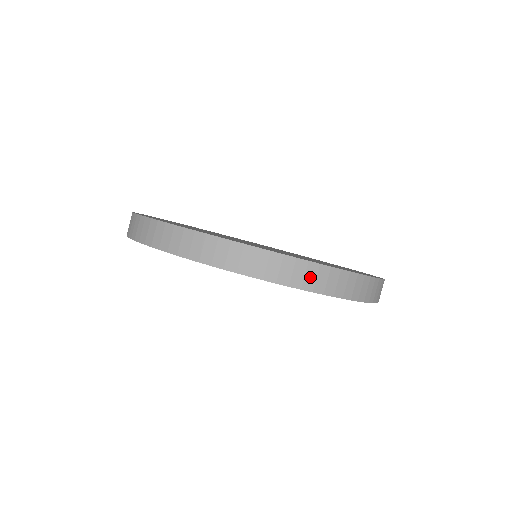
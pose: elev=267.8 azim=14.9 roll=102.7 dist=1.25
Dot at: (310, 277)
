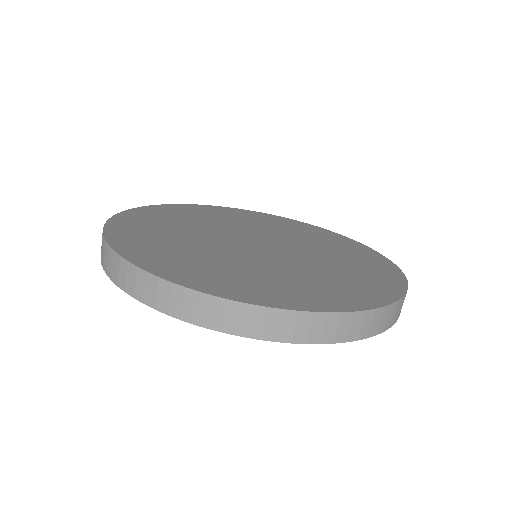
Dot at: (330, 329)
